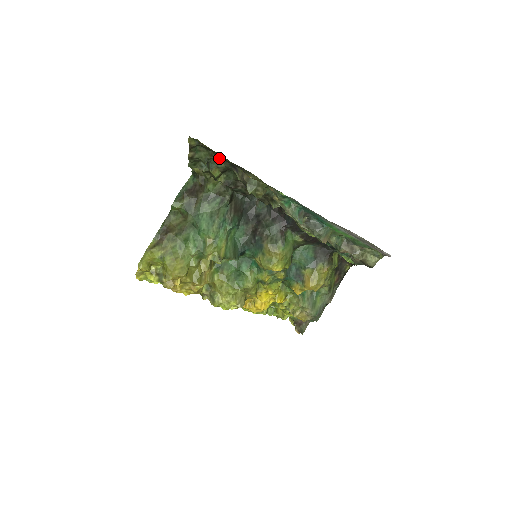
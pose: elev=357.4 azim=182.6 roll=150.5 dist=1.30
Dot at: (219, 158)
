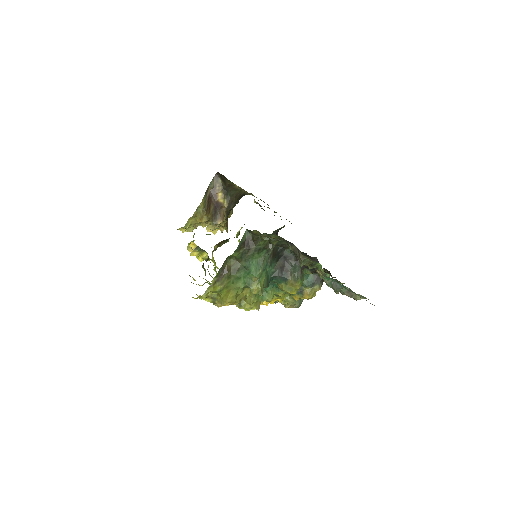
Dot at: (285, 241)
